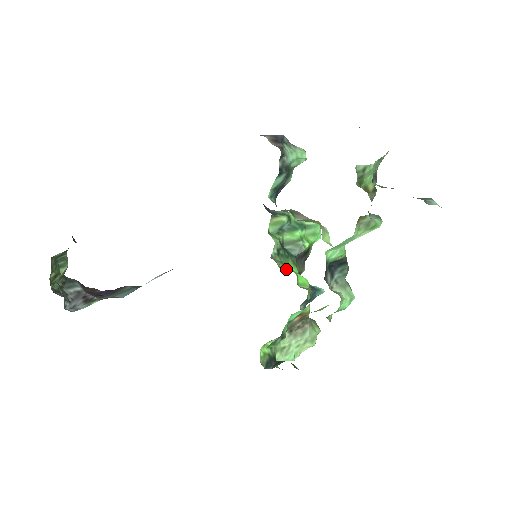
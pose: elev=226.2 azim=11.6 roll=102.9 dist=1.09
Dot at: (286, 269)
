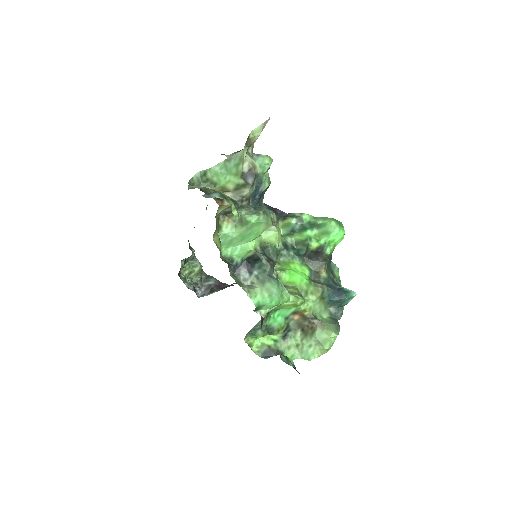
Dot at: occluded
